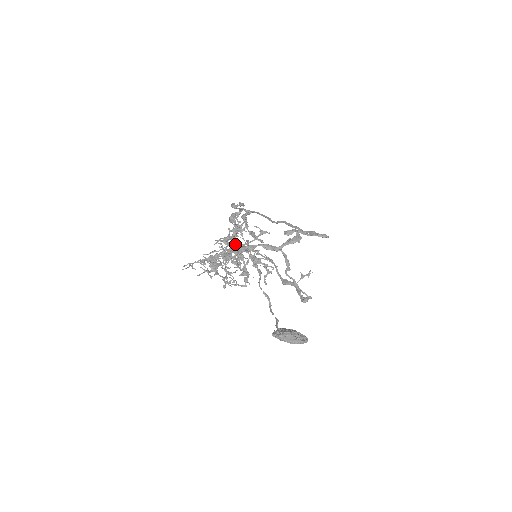
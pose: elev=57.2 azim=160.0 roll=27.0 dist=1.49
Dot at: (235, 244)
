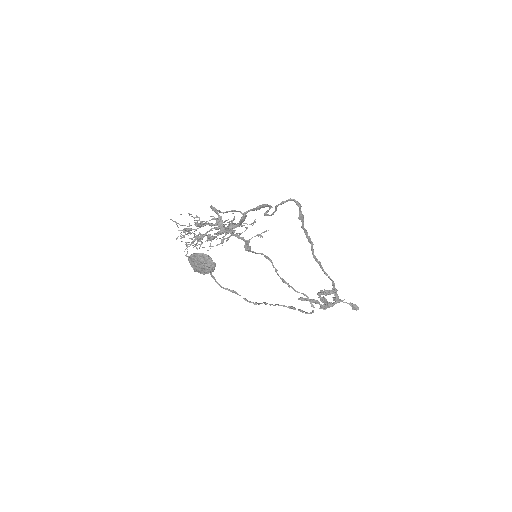
Dot at: (227, 233)
